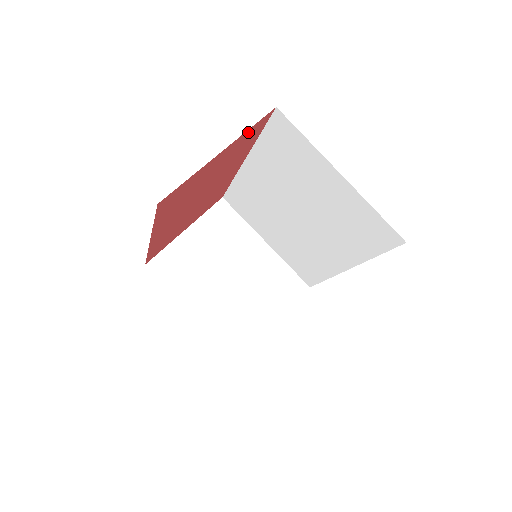
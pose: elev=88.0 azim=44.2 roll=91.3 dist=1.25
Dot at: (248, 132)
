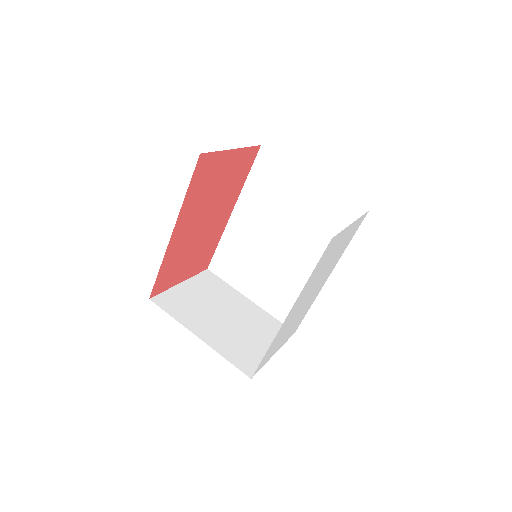
Dot at: (246, 153)
